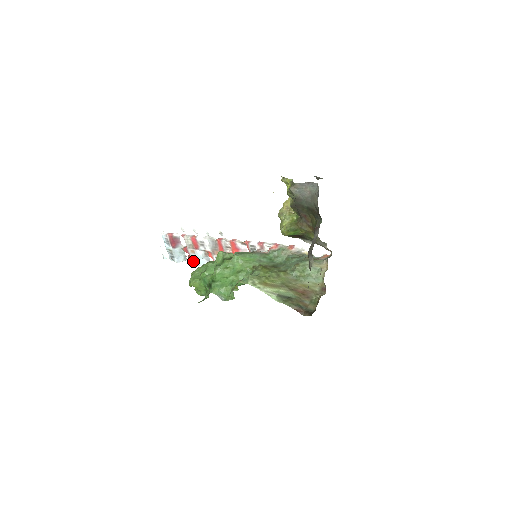
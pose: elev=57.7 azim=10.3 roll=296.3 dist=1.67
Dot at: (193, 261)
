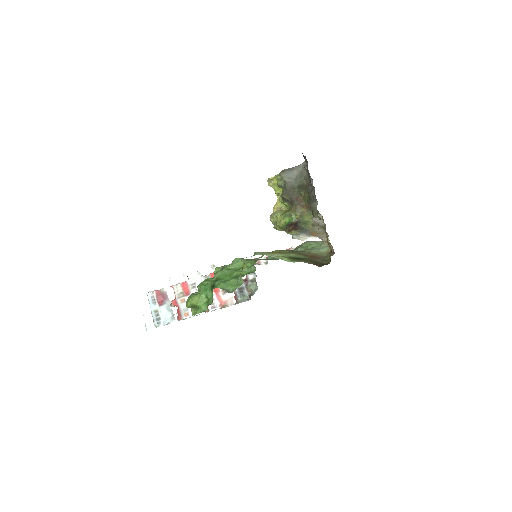
Dot at: (183, 314)
